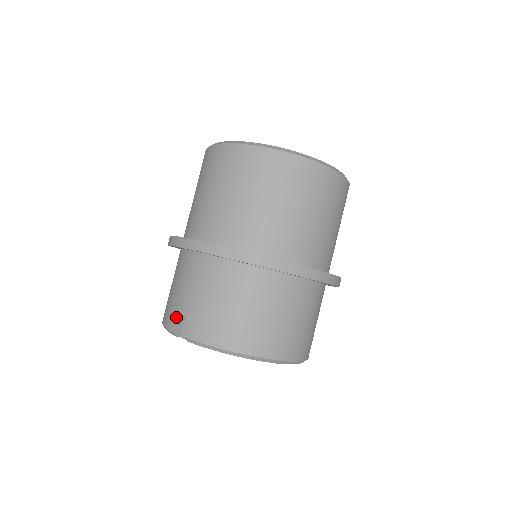
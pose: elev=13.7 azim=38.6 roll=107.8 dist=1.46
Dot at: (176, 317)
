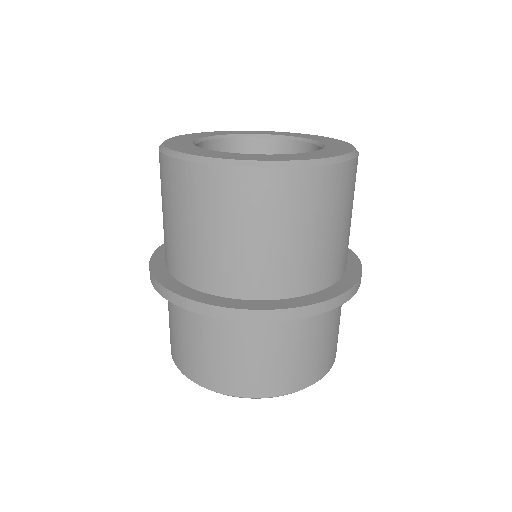
Dot at: occluded
